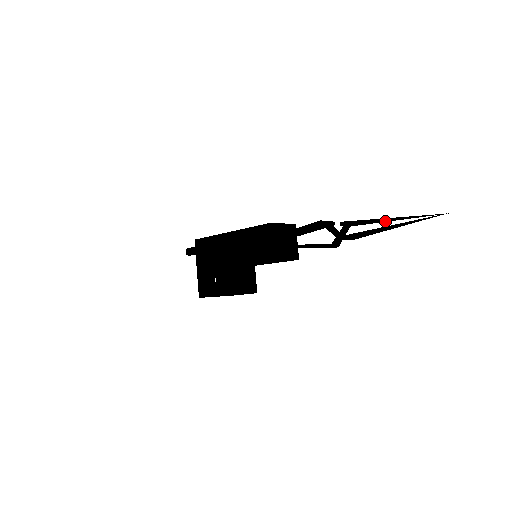
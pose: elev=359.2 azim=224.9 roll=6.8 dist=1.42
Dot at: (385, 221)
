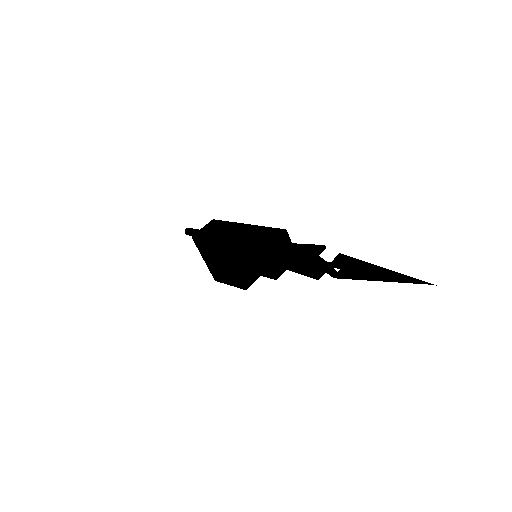
Dot at: (375, 269)
